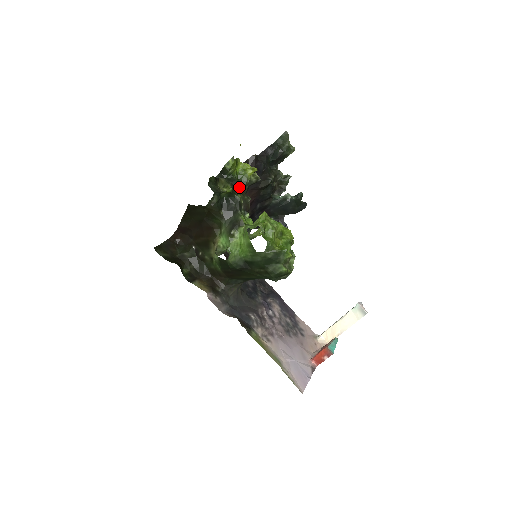
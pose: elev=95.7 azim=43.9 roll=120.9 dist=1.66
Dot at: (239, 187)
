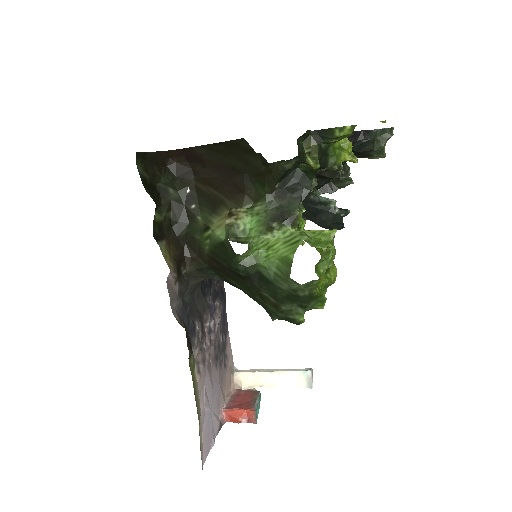
Dot at: (323, 168)
